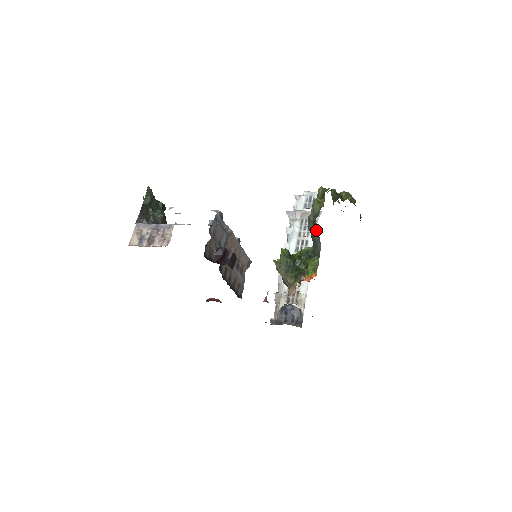
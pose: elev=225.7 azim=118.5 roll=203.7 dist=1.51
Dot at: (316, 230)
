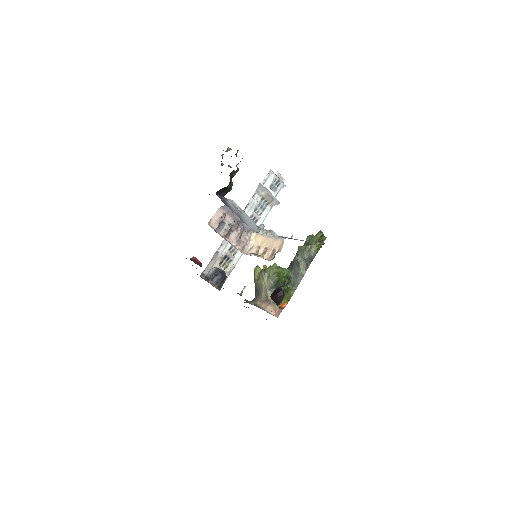
Dot at: (305, 269)
